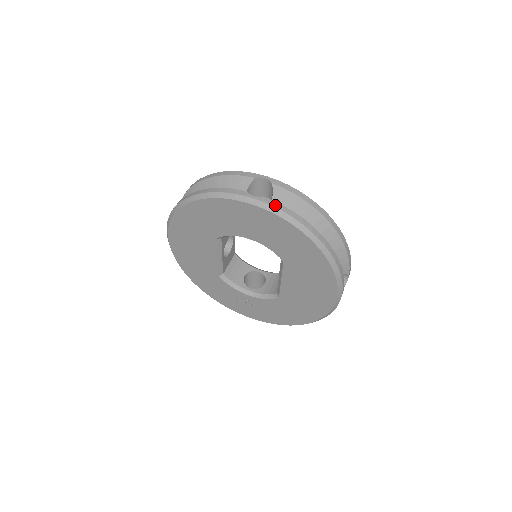
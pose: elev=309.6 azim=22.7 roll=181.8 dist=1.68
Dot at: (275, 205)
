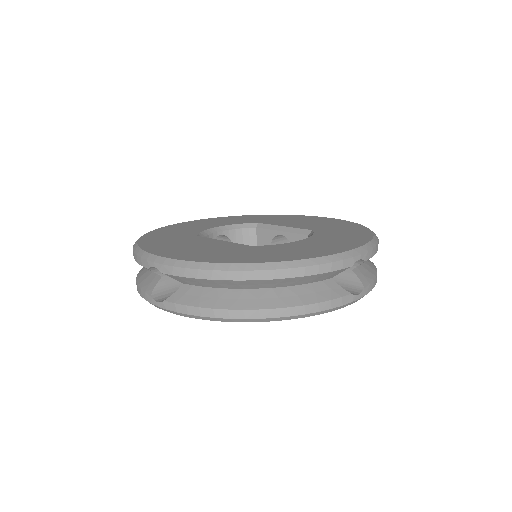
Dot at: (371, 288)
